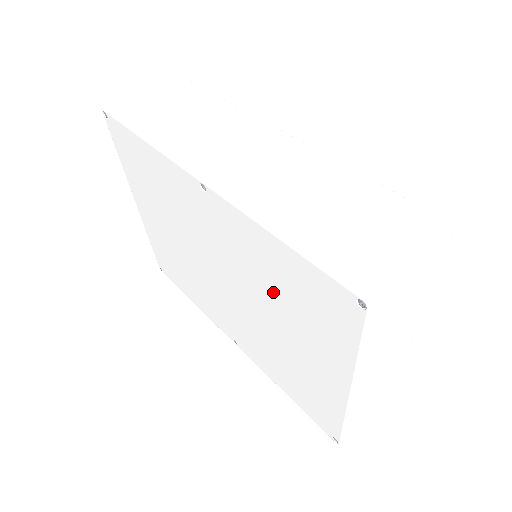
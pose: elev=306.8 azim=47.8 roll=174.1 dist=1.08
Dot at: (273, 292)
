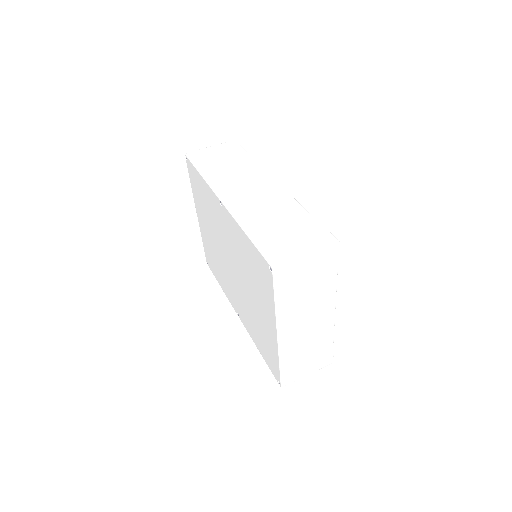
Dot at: (247, 269)
